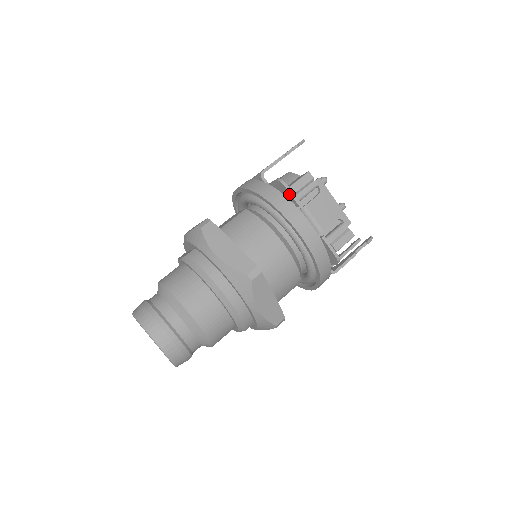
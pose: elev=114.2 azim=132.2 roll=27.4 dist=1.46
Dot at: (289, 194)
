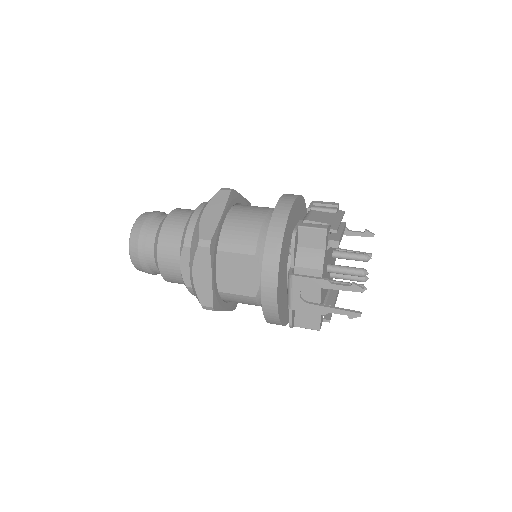
Dot at: occluded
